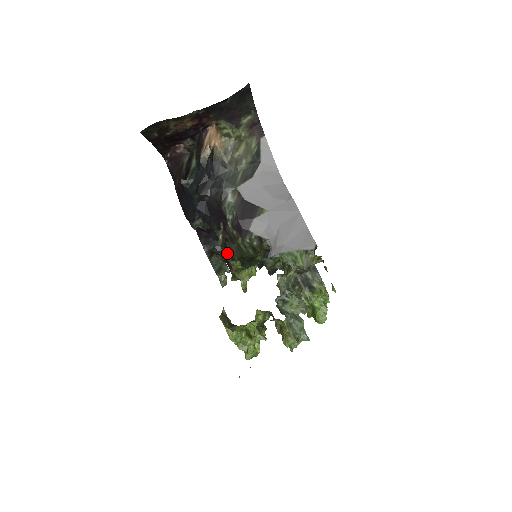
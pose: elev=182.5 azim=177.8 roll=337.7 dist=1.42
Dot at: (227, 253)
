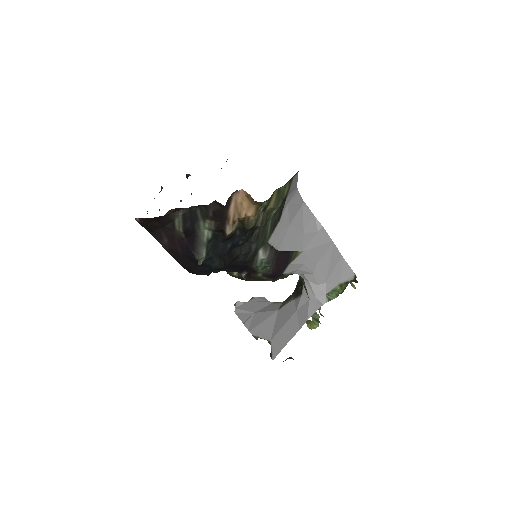
Dot at: occluded
